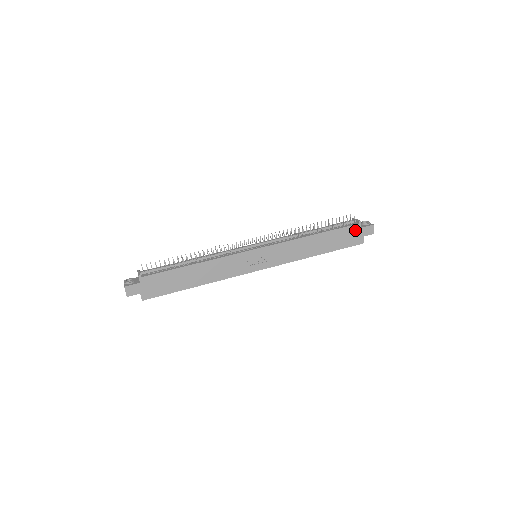
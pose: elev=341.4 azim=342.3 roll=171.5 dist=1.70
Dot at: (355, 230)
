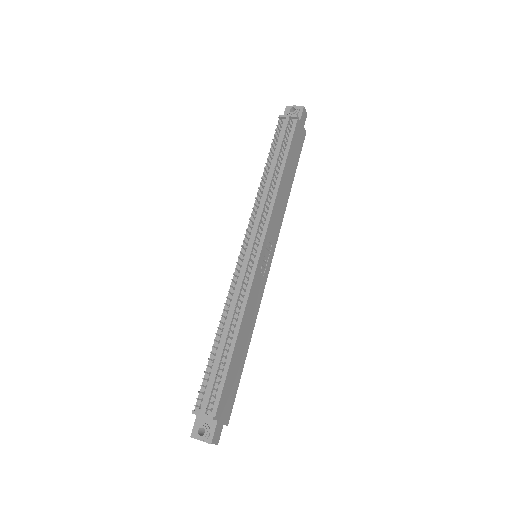
Dot at: (298, 130)
